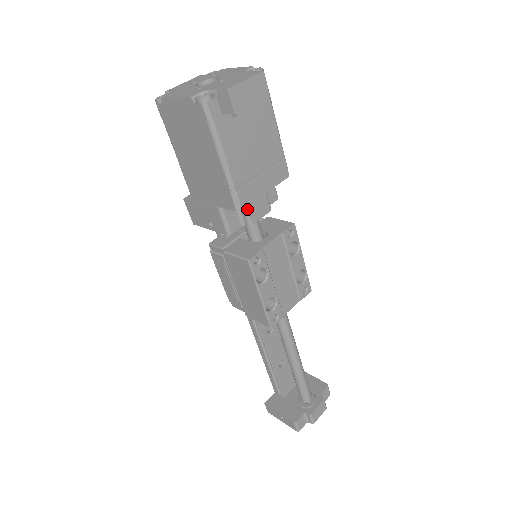
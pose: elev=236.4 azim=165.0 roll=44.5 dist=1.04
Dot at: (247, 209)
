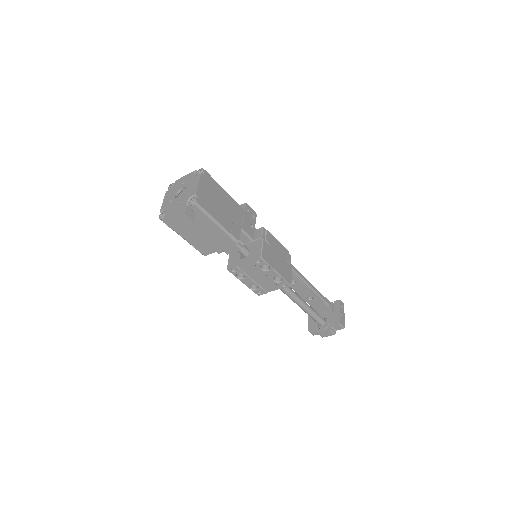
Dot at: occluded
